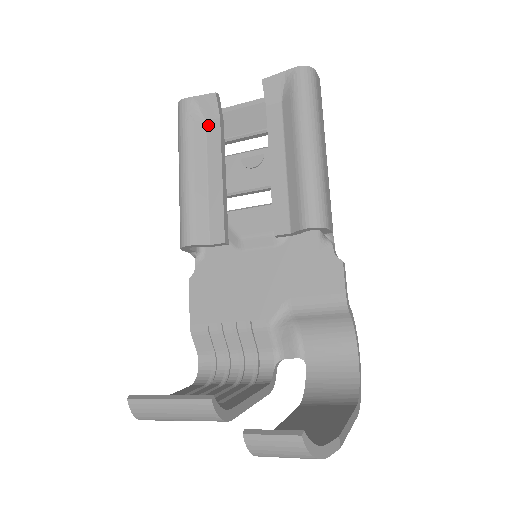
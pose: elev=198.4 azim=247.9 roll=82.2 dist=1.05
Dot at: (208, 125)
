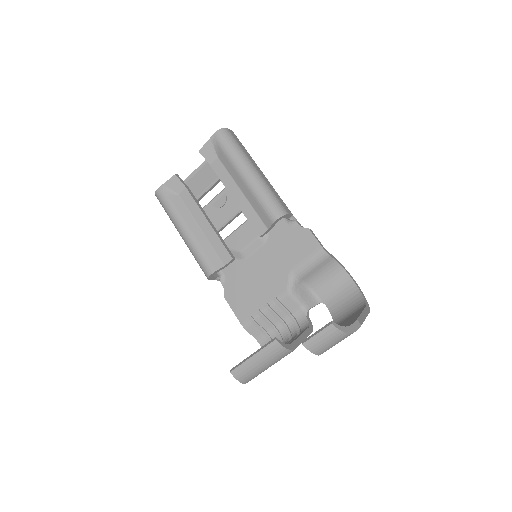
Dot at: (181, 196)
